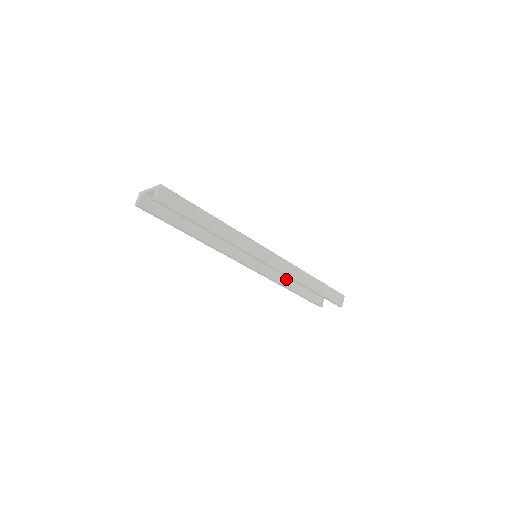
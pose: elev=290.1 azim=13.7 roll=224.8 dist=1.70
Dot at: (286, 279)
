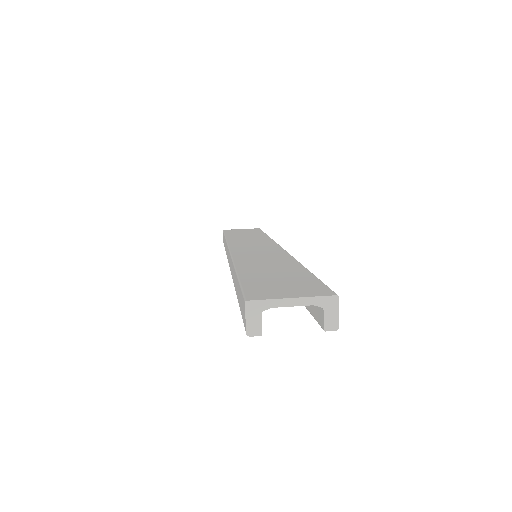
Dot at: occluded
